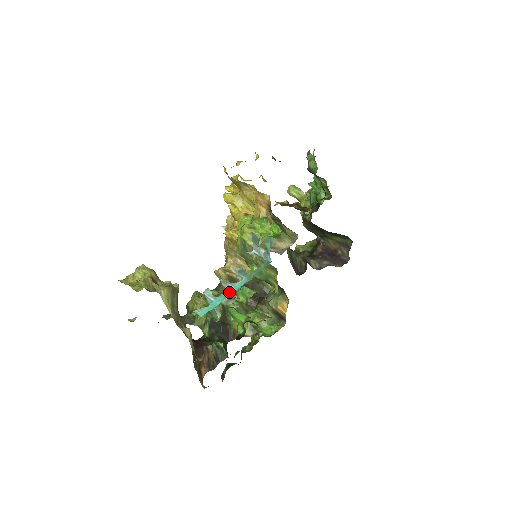
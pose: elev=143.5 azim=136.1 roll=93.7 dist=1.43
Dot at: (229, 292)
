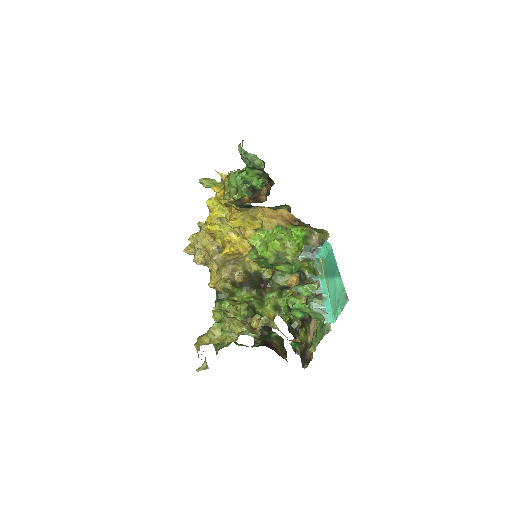
Dot at: (324, 295)
